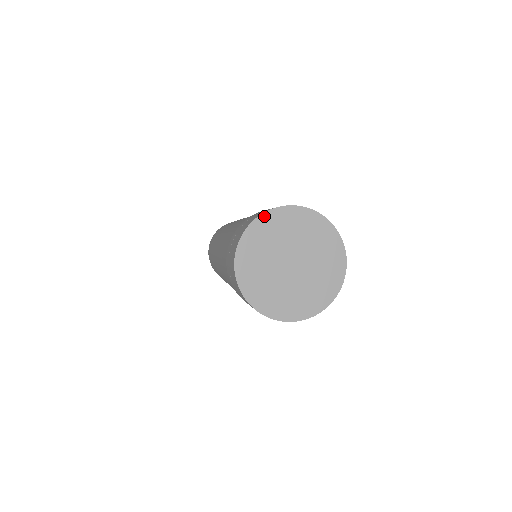
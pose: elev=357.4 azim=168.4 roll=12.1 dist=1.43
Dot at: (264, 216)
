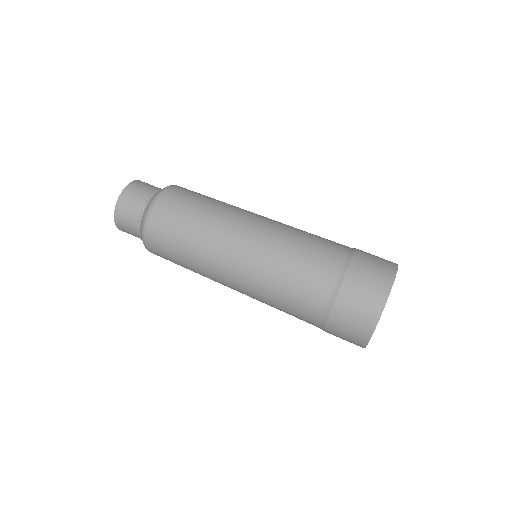
Dot at: occluded
